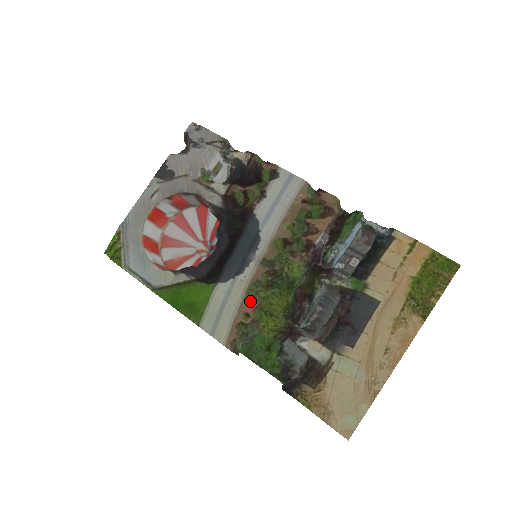
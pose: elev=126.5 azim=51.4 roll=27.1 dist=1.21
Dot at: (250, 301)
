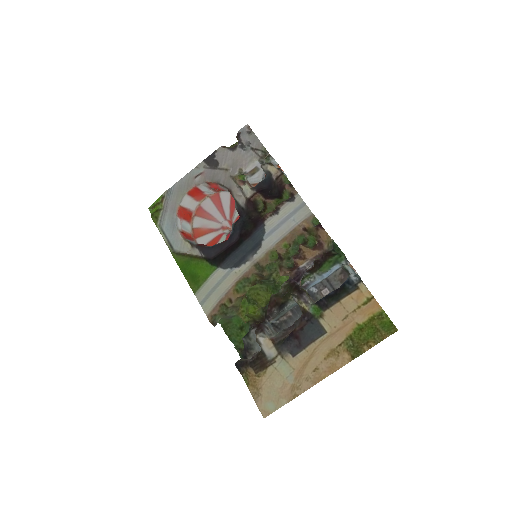
Dot at: (236, 291)
